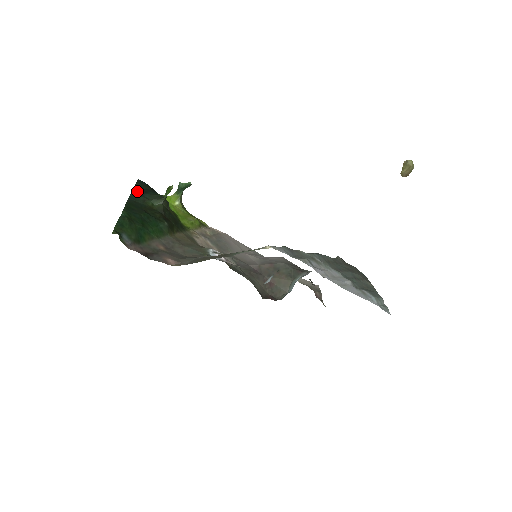
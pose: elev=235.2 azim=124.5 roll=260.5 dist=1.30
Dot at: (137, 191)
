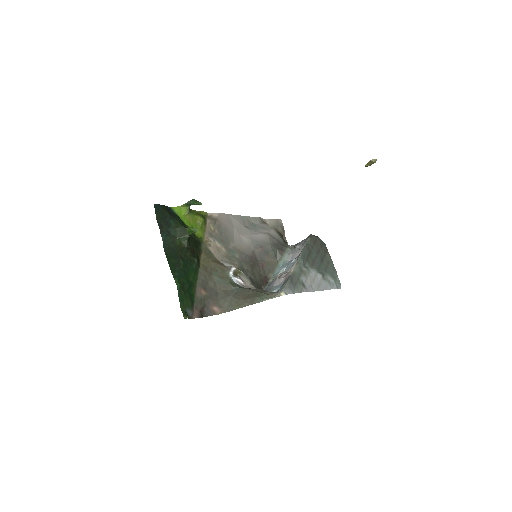
Dot at: (163, 229)
